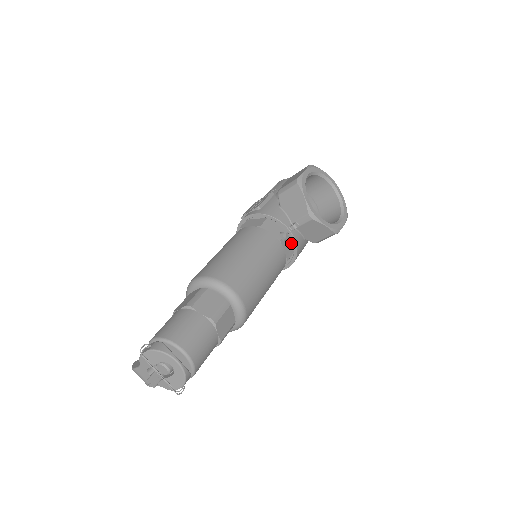
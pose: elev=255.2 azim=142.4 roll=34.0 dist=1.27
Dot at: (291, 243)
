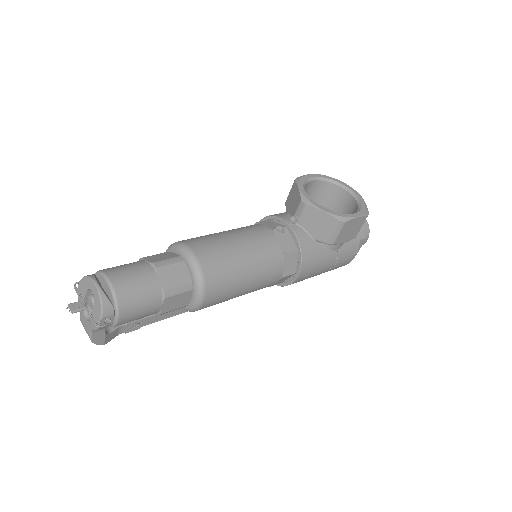
Dot at: (293, 239)
